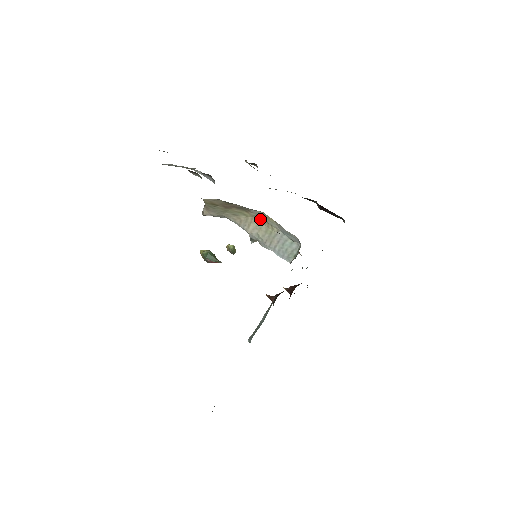
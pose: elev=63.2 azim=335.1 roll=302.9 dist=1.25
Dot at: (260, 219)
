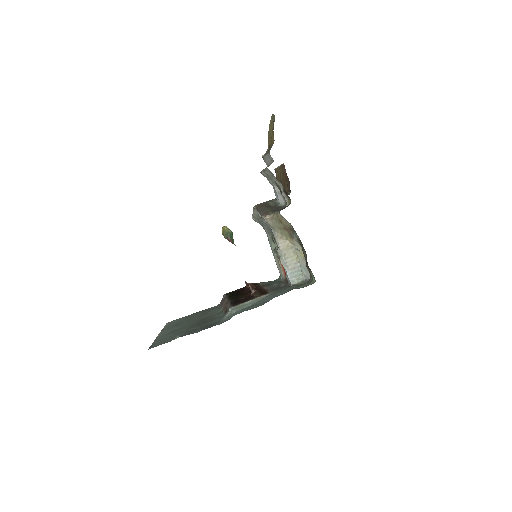
Dot at: (294, 248)
